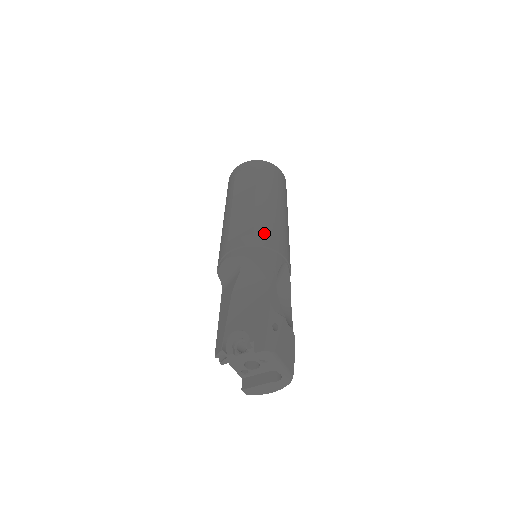
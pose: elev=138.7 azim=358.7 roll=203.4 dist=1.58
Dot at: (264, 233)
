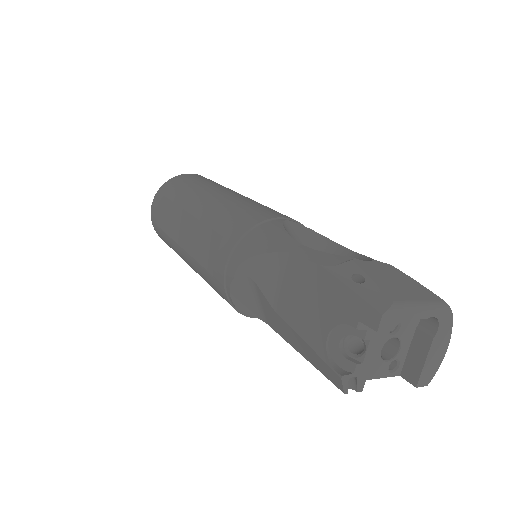
Dot at: (232, 224)
